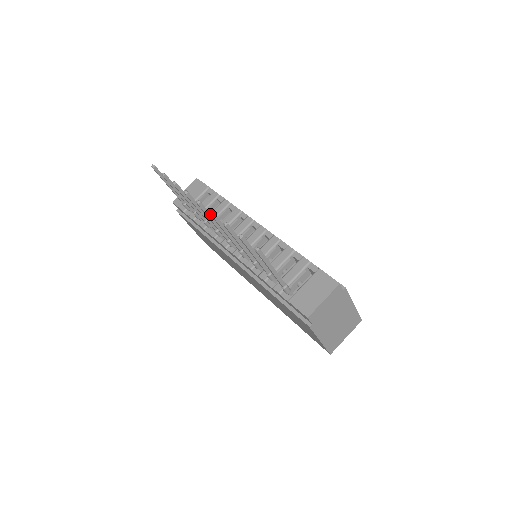
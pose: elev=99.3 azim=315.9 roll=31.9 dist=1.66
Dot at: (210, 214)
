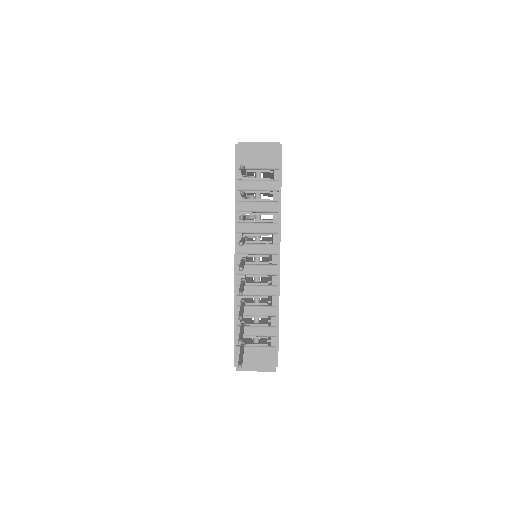
Dot at: (239, 294)
